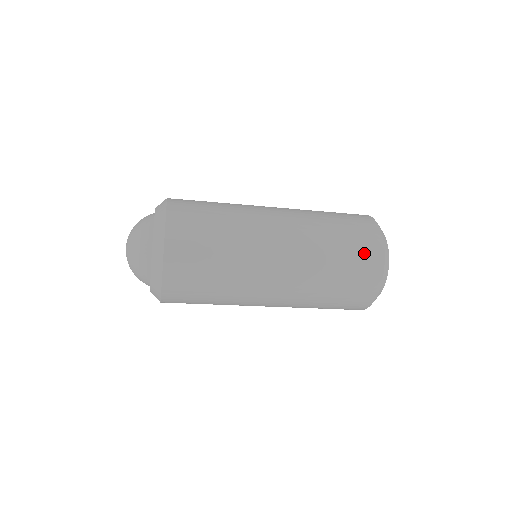
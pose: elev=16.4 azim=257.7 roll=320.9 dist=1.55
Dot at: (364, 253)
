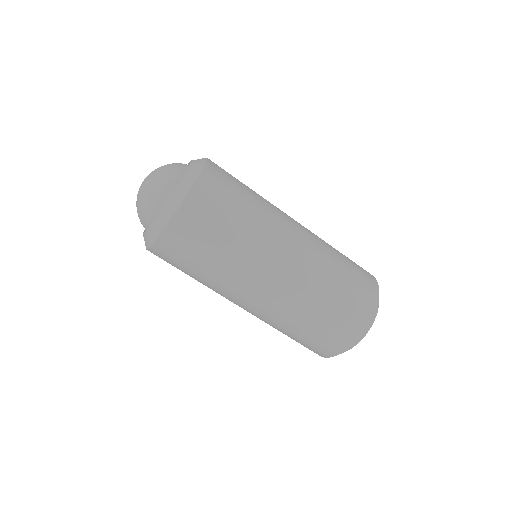
Dot at: (362, 270)
